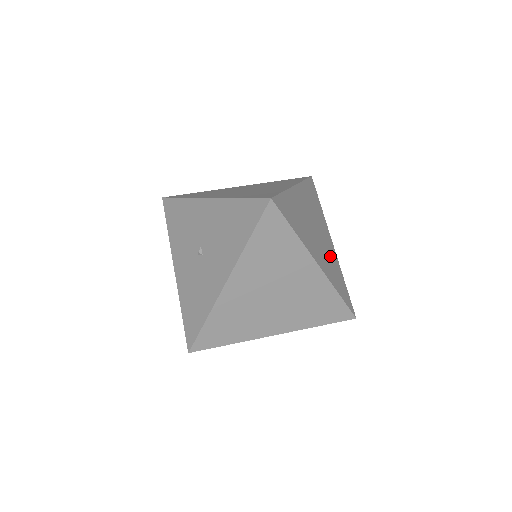
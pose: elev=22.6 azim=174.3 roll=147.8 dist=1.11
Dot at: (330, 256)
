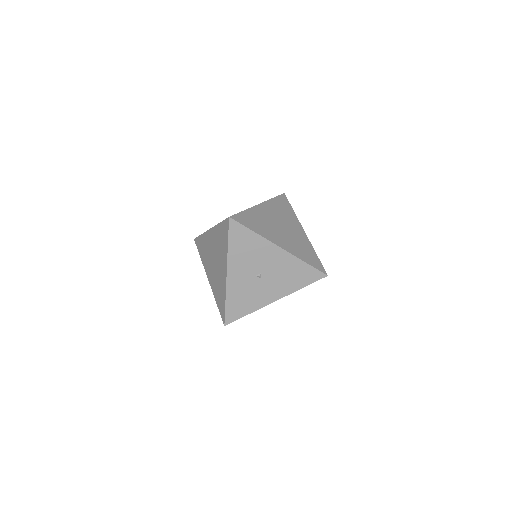
Dot at: occluded
